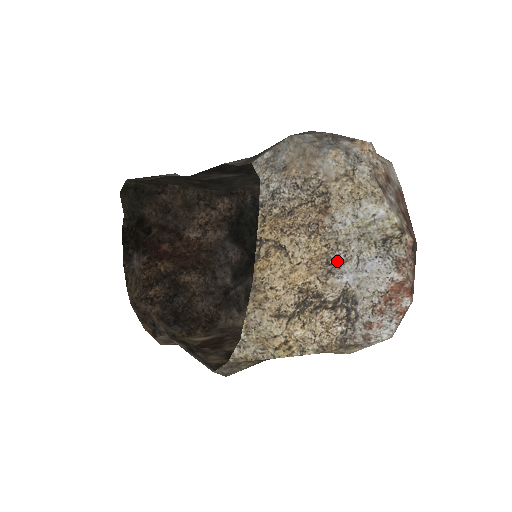
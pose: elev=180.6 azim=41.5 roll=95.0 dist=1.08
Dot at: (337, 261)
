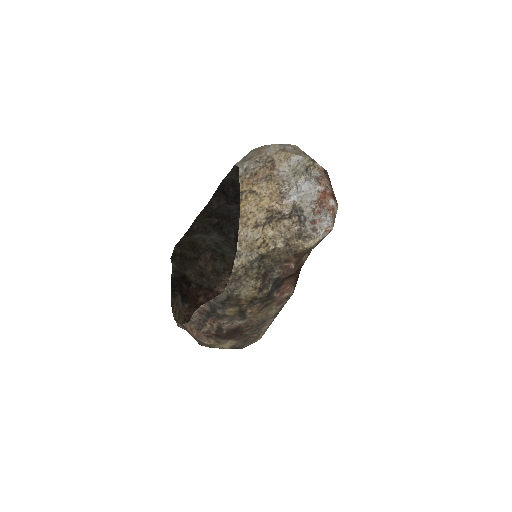
Dot at: (285, 190)
